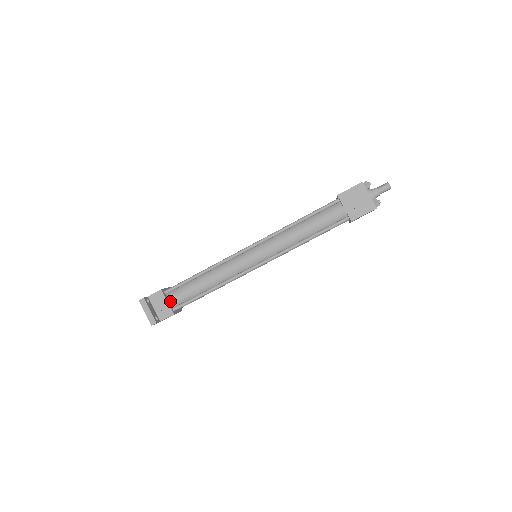
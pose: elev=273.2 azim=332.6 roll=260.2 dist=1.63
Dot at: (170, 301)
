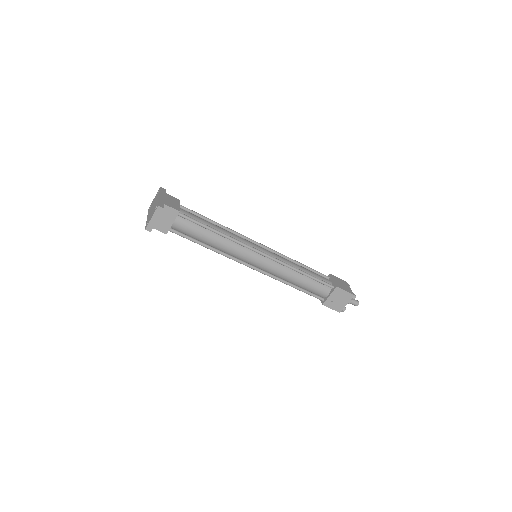
Dot at: (174, 223)
